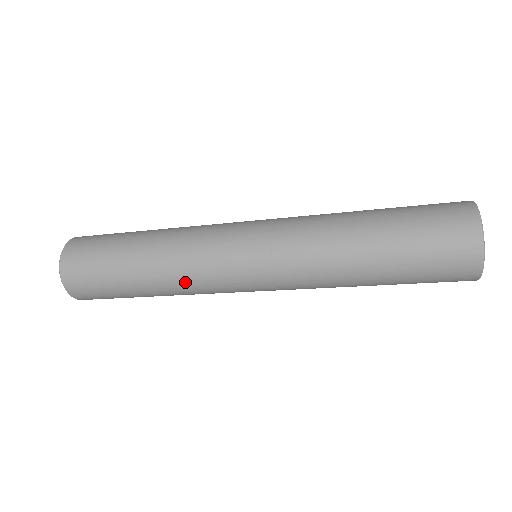
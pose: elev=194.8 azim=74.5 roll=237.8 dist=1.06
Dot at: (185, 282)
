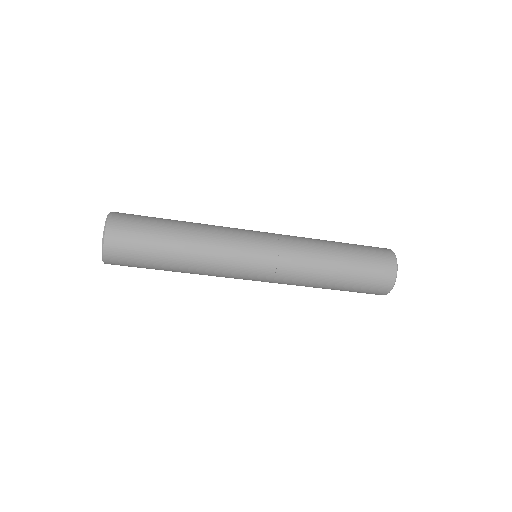
Dot at: (213, 239)
